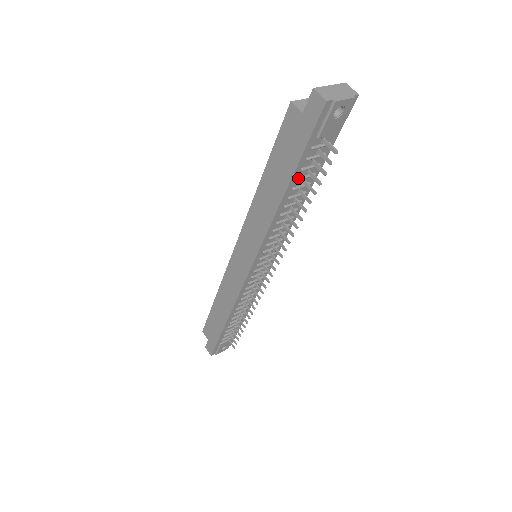
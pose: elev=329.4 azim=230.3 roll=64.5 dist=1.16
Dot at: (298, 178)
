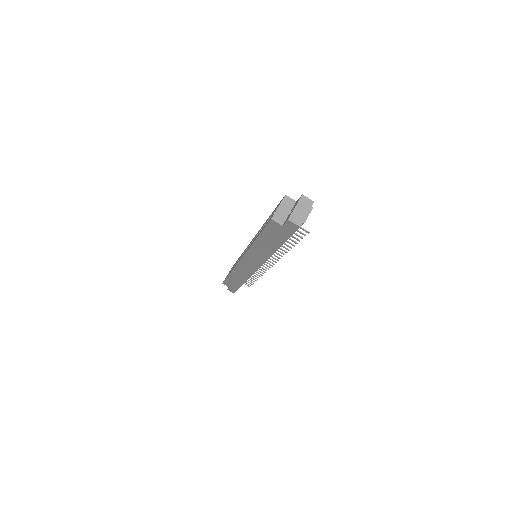
Dot at: occluded
